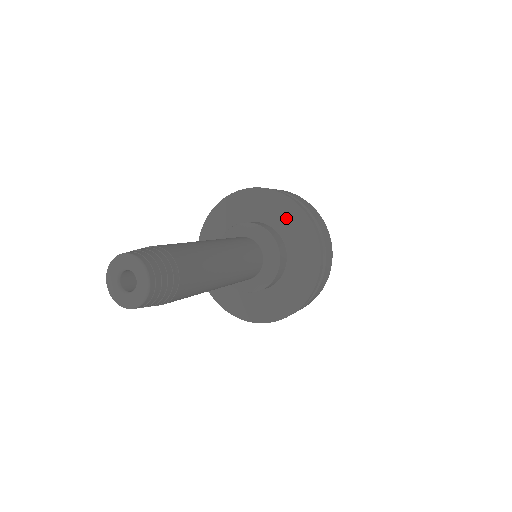
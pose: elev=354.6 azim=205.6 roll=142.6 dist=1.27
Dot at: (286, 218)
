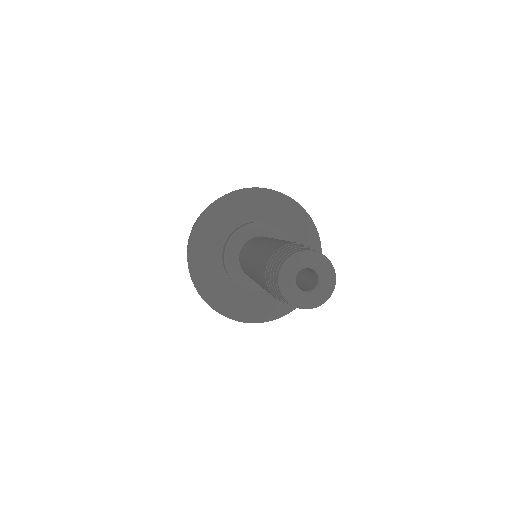
Dot at: occluded
